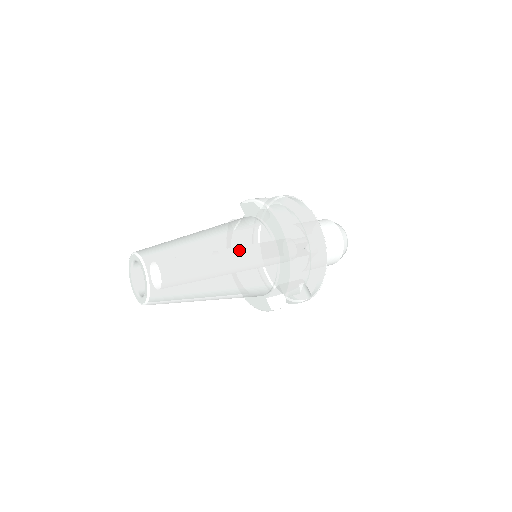
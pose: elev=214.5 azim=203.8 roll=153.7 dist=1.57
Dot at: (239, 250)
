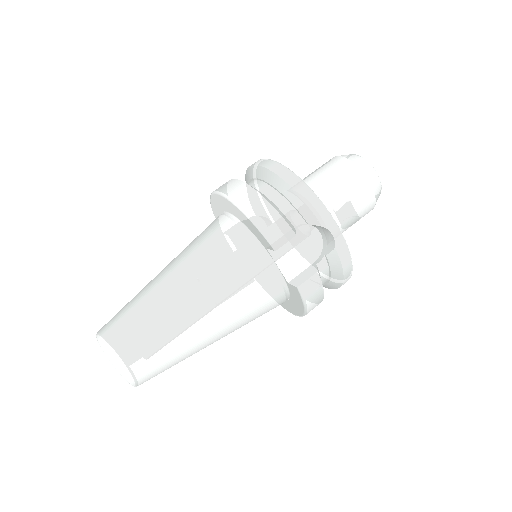
Dot at: (190, 251)
